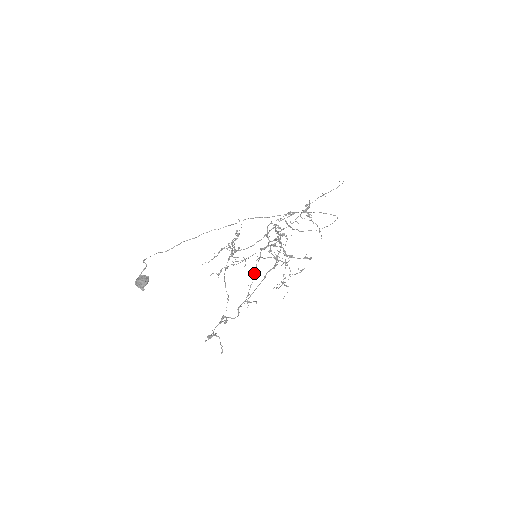
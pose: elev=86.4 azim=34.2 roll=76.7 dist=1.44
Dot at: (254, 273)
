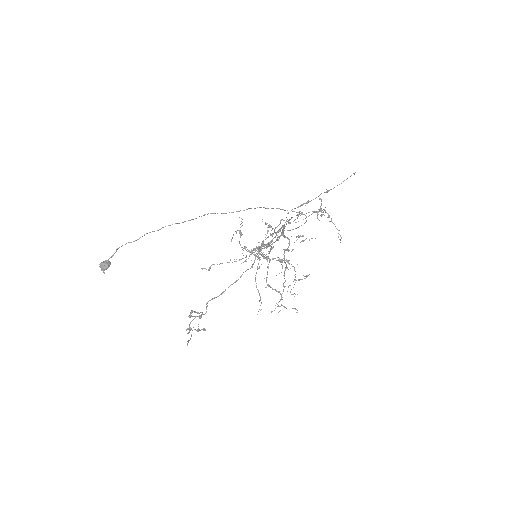
Dot at: occluded
